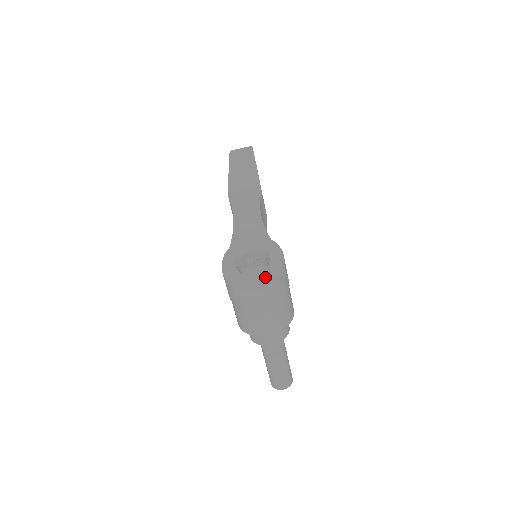
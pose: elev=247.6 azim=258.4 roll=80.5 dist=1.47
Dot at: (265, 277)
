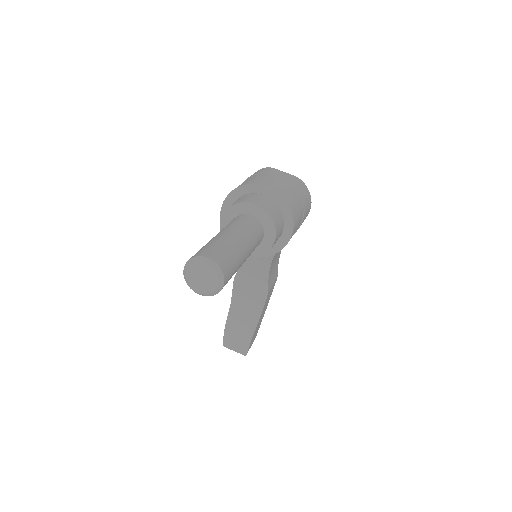
Dot at: occluded
